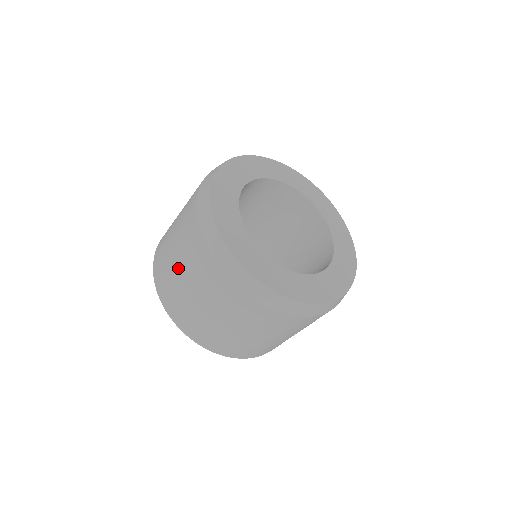
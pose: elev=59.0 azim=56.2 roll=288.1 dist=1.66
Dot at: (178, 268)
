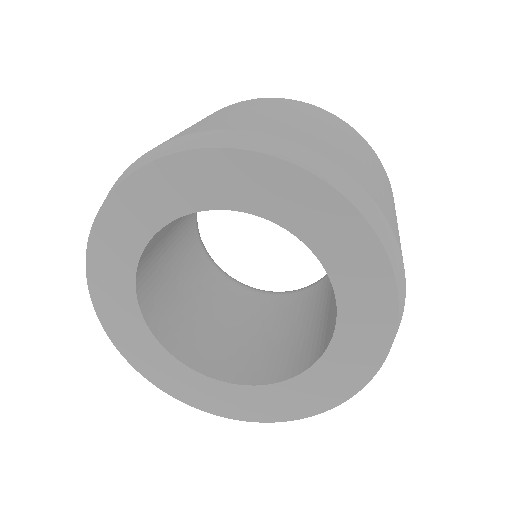
Dot at: occluded
